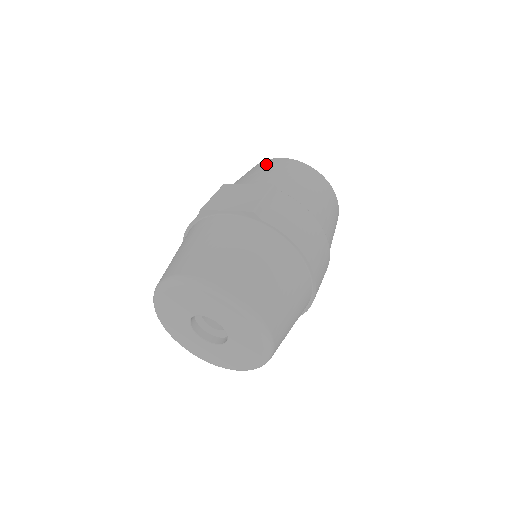
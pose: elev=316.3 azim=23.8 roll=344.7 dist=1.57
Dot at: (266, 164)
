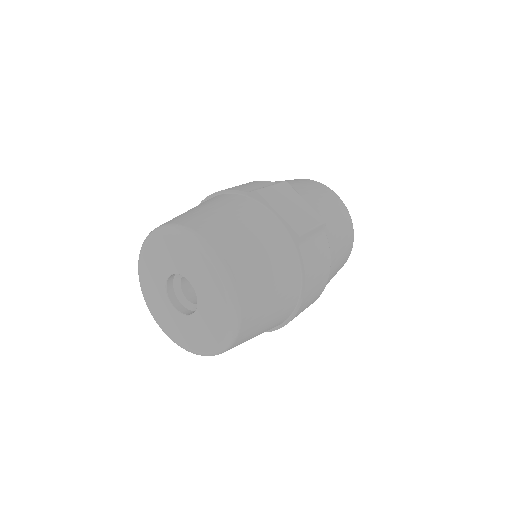
Dot at: (324, 190)
